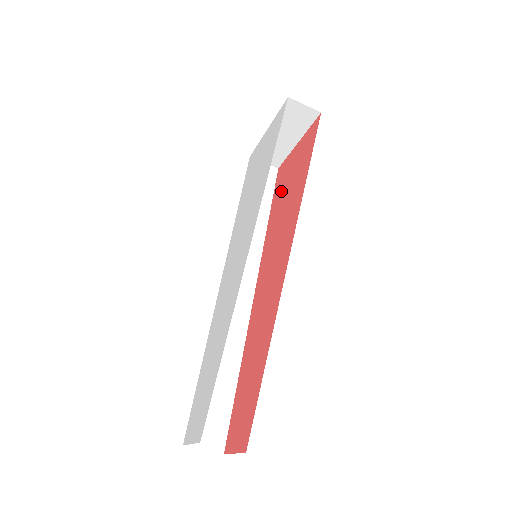
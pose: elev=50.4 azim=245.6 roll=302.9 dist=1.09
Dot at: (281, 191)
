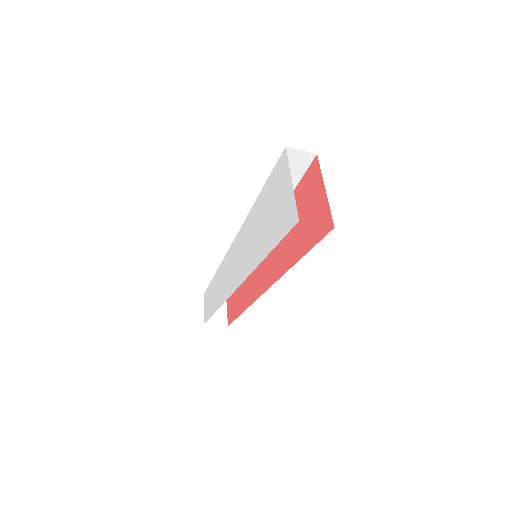
Dot at: (300, 202)
